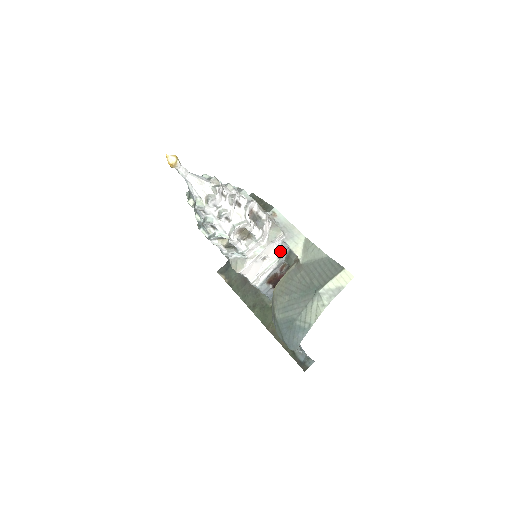
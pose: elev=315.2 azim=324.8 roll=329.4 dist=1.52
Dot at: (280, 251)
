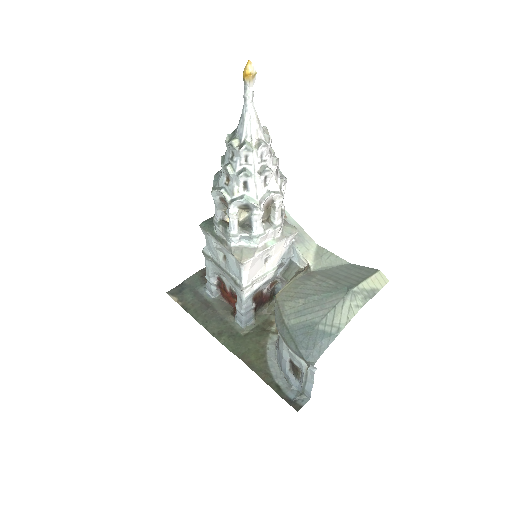
Dot at: (282, 258)
